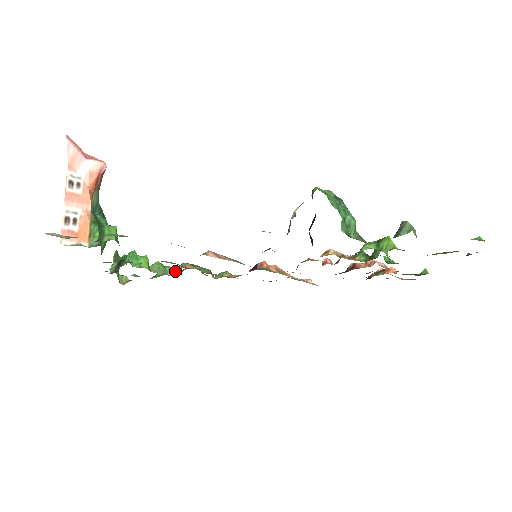
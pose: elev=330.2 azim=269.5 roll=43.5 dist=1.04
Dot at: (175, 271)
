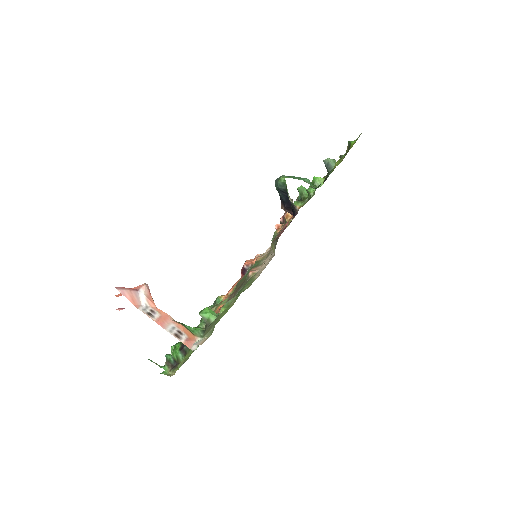
Dot at: occluded
